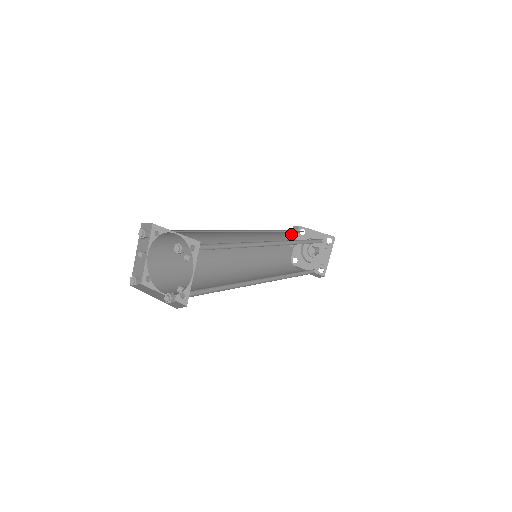
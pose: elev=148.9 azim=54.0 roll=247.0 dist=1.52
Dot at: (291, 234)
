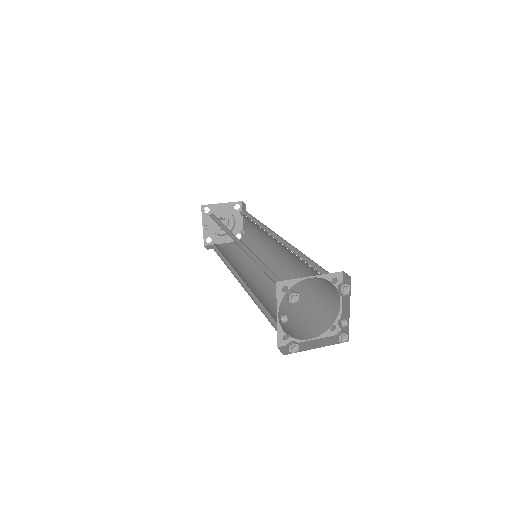
Dot at: (213, 218)
